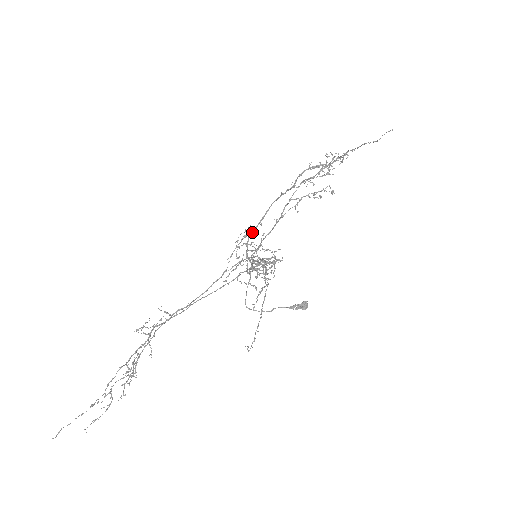
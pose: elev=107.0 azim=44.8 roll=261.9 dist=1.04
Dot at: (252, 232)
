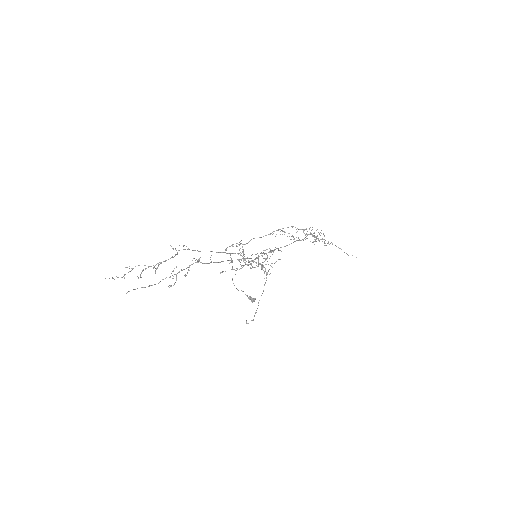
Dot at: occluded
